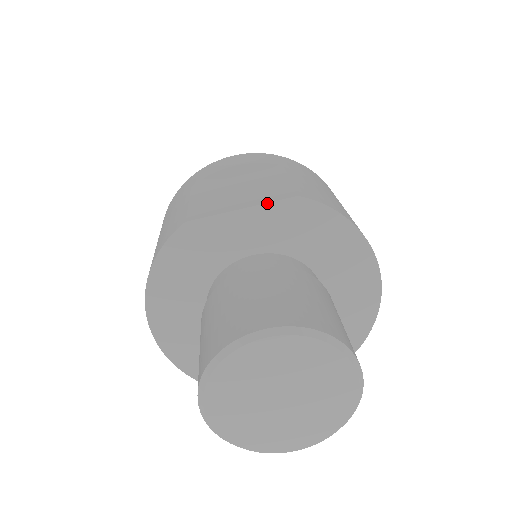
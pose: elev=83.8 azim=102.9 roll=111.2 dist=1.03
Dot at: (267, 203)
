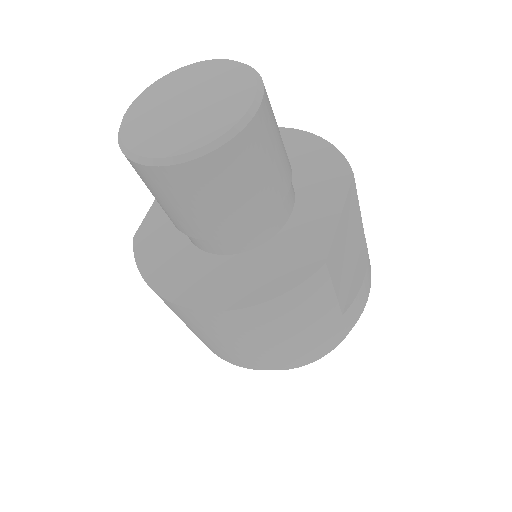
Dot at: occluded
